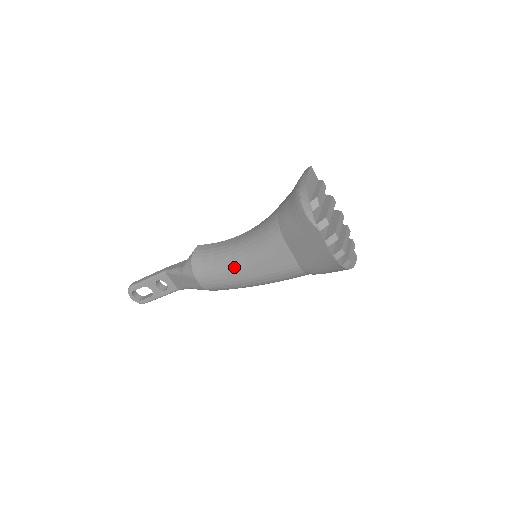
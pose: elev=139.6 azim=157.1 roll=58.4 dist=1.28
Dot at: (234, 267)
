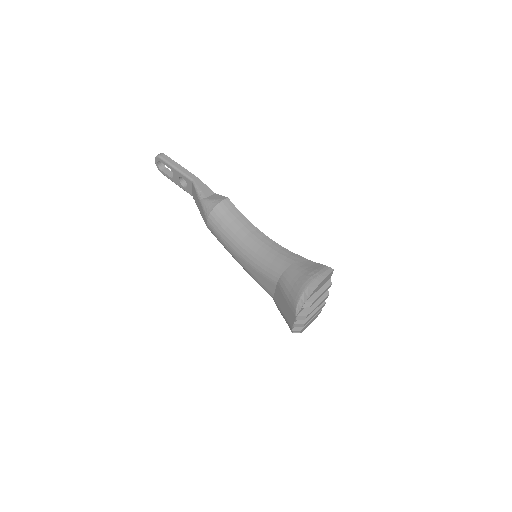
Dot at: (236, 249)
